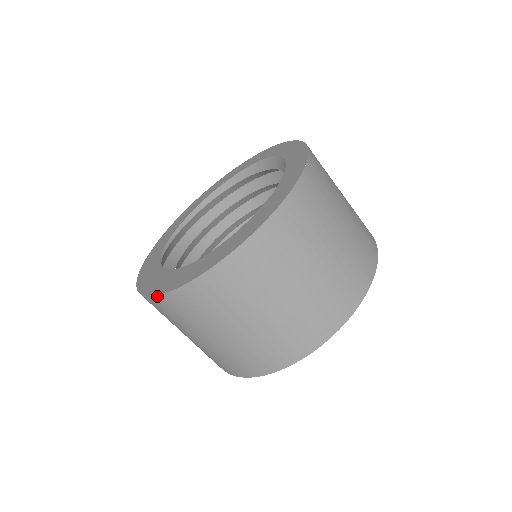
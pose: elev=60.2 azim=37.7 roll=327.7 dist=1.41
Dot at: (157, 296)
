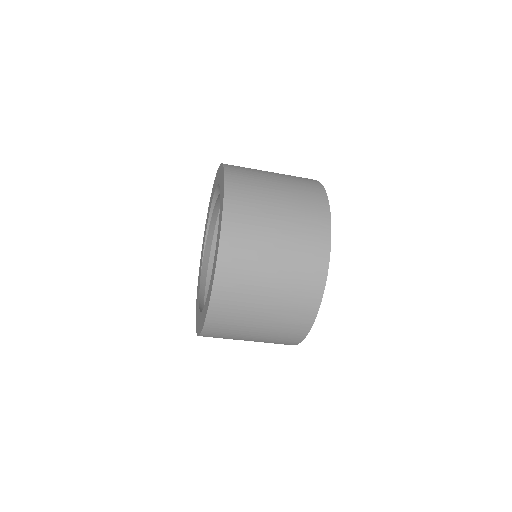
Dot at: occluded
